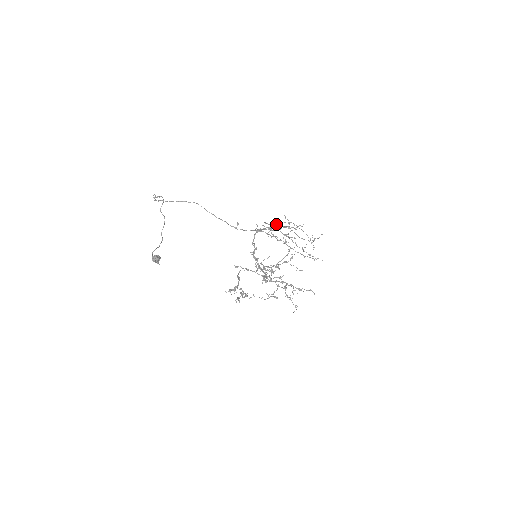
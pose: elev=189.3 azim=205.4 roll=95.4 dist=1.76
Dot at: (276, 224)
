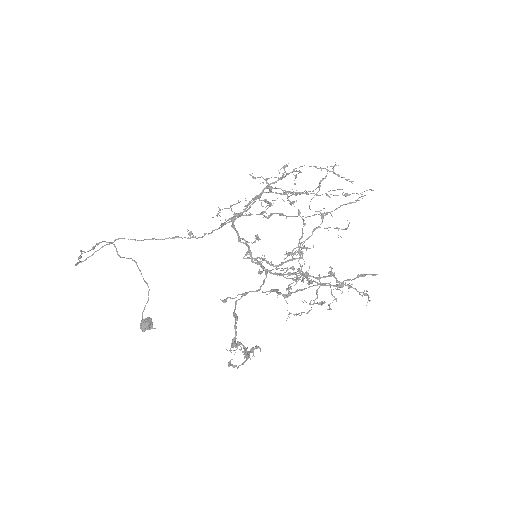
Dot at: occluded
